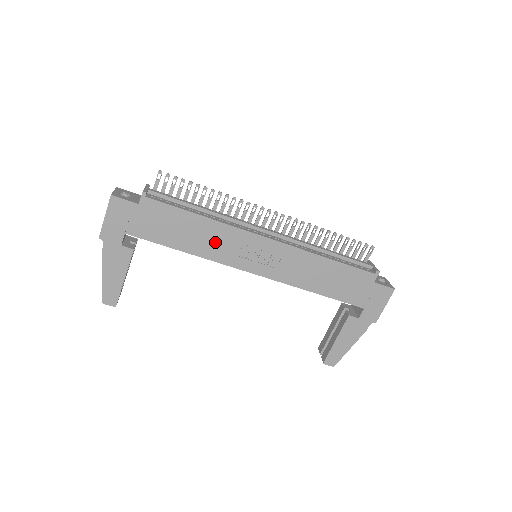
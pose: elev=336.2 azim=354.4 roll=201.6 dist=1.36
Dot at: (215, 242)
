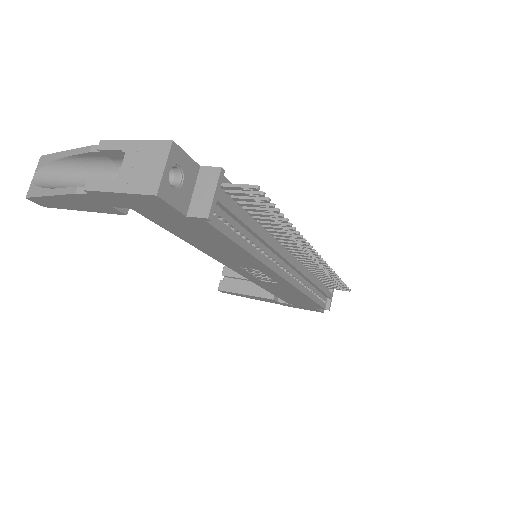
Dot at: (232, 258)
